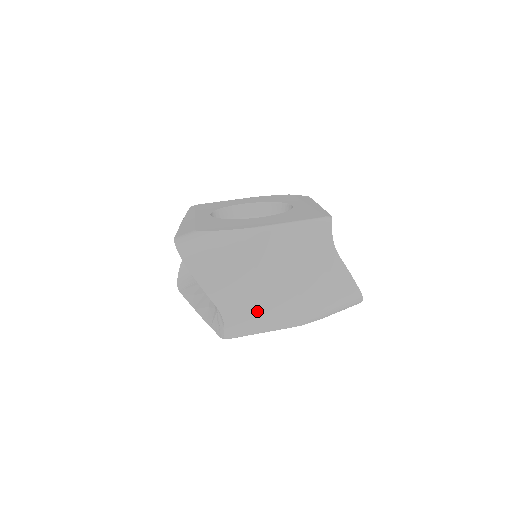
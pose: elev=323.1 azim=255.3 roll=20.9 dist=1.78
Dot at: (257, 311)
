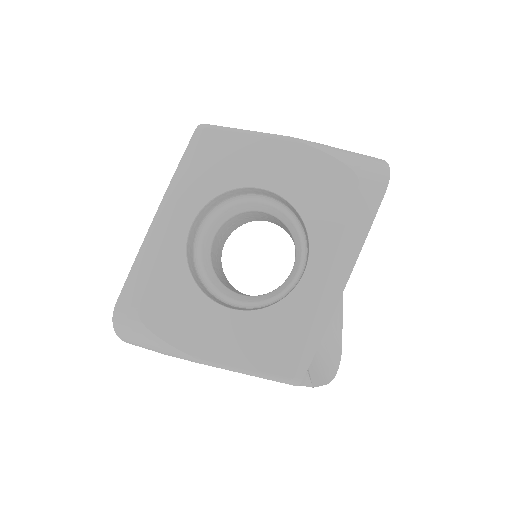
Dot at: occluded
